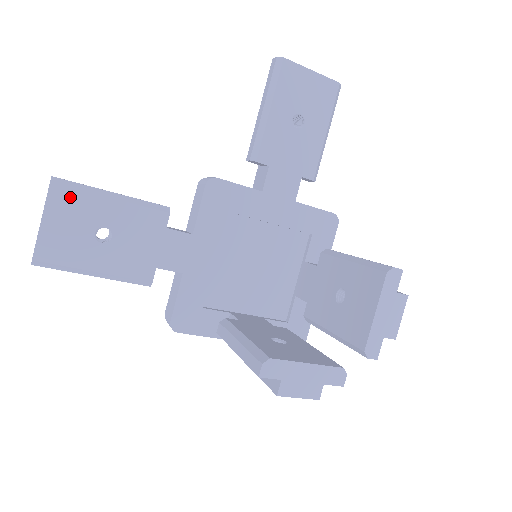
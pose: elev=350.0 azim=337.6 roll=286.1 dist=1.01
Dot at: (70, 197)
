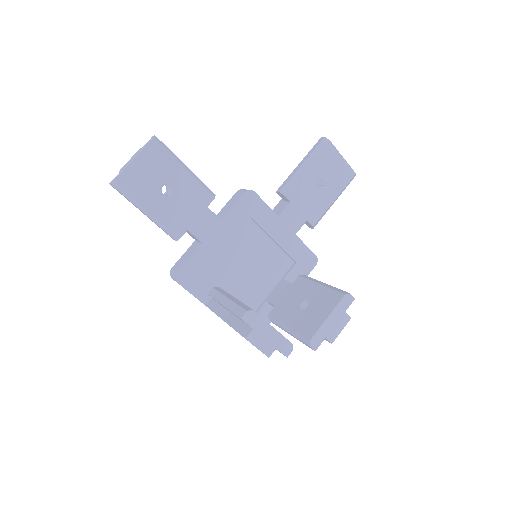
Dot at: (160, 154)
